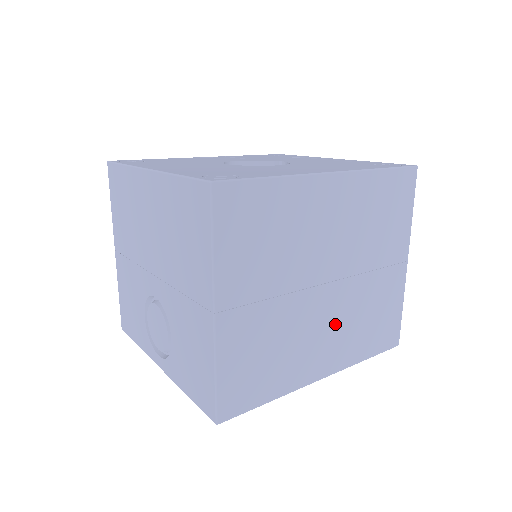
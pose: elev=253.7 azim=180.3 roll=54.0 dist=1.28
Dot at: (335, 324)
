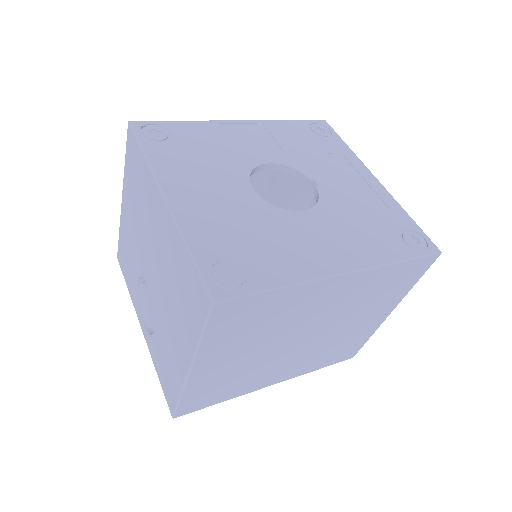
Dot at: (299, 357)
